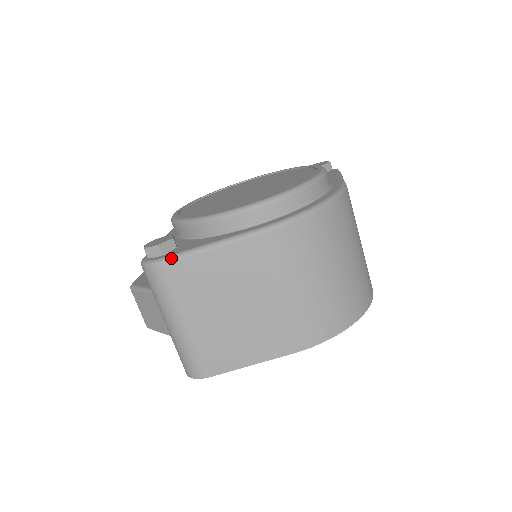
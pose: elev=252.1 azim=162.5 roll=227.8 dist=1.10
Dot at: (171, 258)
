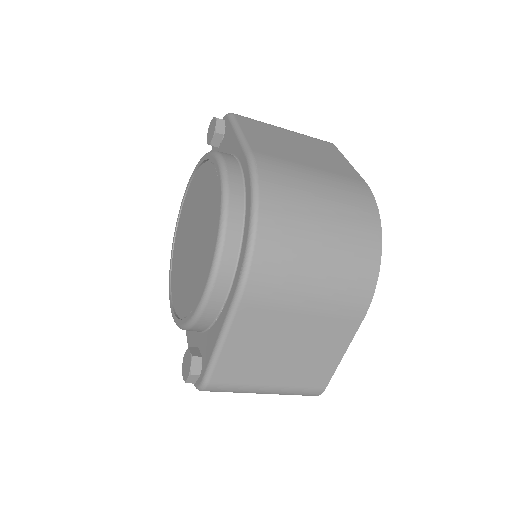
Dot at: (208, 375)
